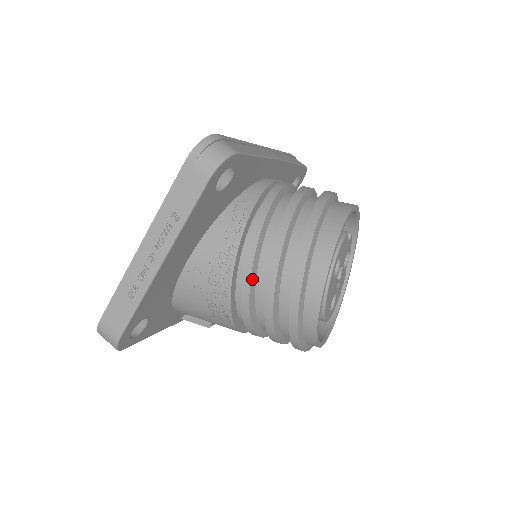
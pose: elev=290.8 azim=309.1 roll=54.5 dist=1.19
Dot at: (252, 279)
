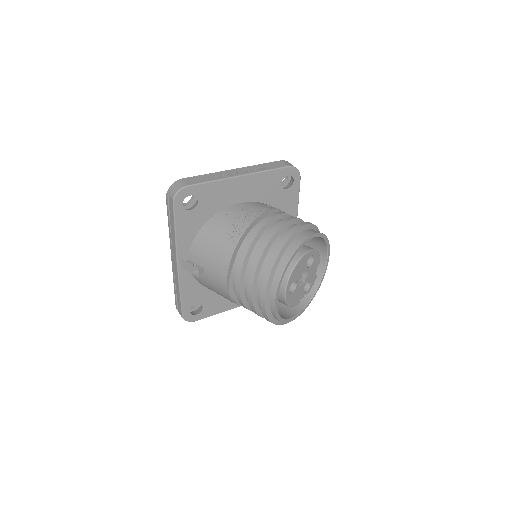
Dot at: (271, 220)
